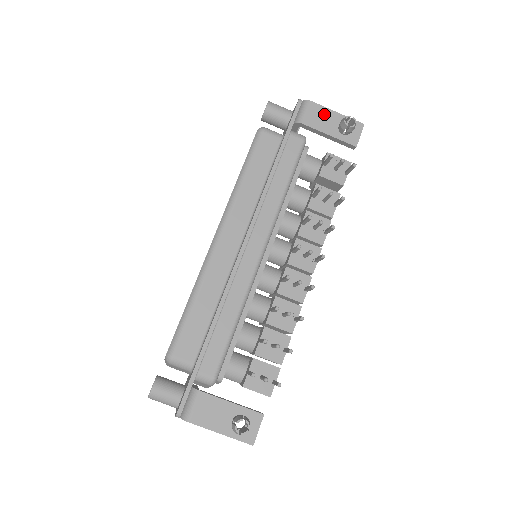
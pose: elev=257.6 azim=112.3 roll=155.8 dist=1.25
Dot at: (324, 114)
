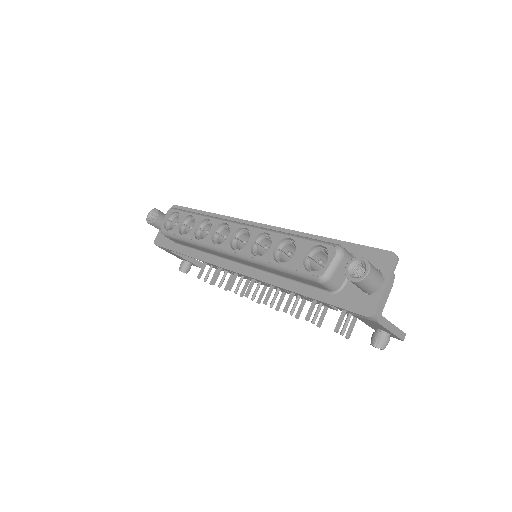
Dot at: (378, 326)
